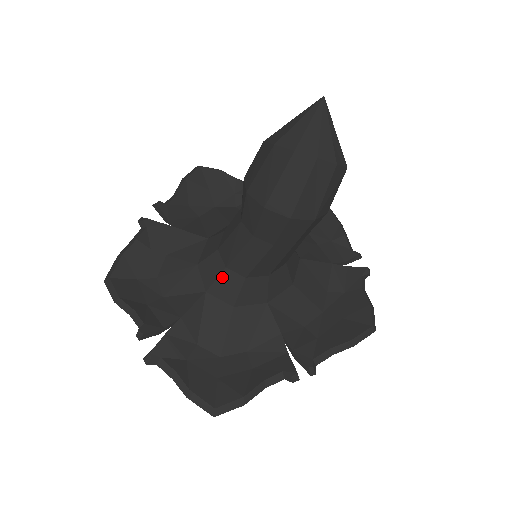
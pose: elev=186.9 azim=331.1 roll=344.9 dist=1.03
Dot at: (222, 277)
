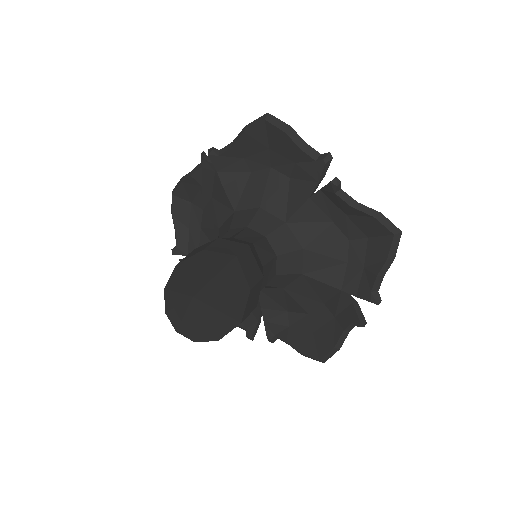
Dot at: occluded
